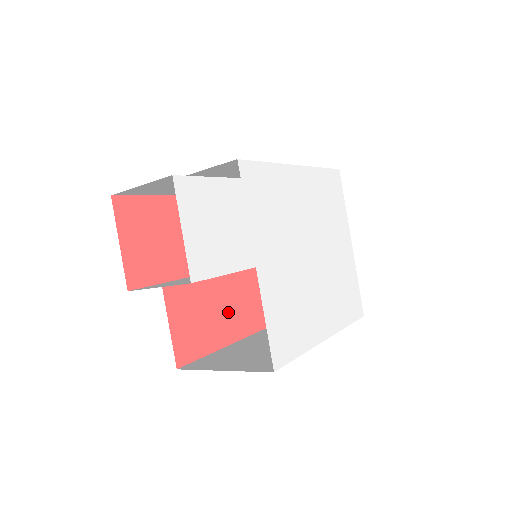
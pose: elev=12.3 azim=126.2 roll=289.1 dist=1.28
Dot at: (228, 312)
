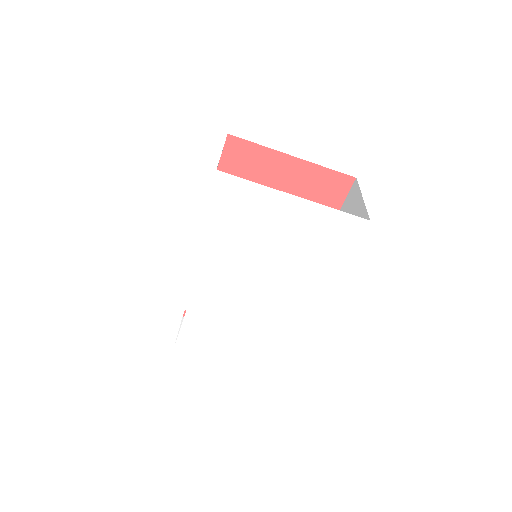
Dot at: occluded
